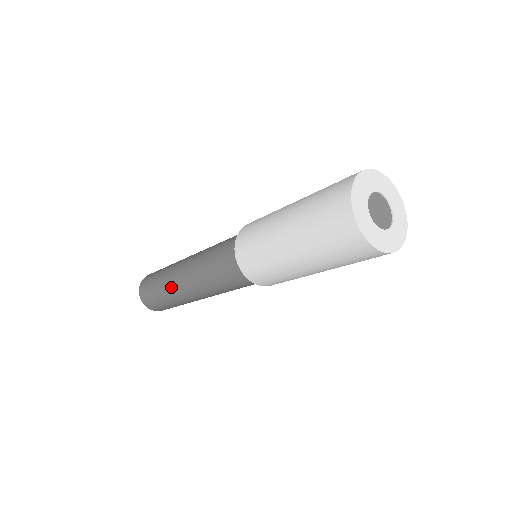
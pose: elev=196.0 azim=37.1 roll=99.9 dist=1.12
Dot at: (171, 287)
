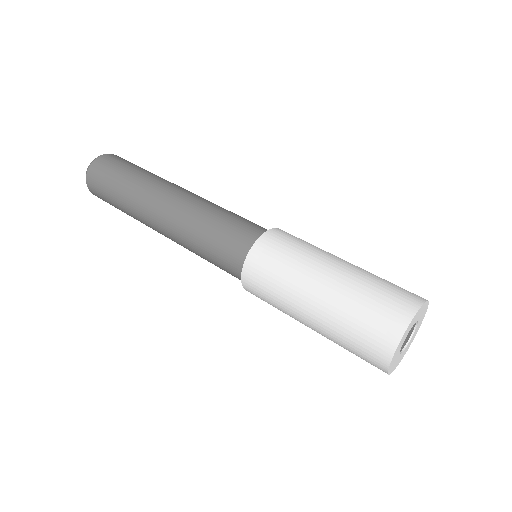
Dot at: occluded
